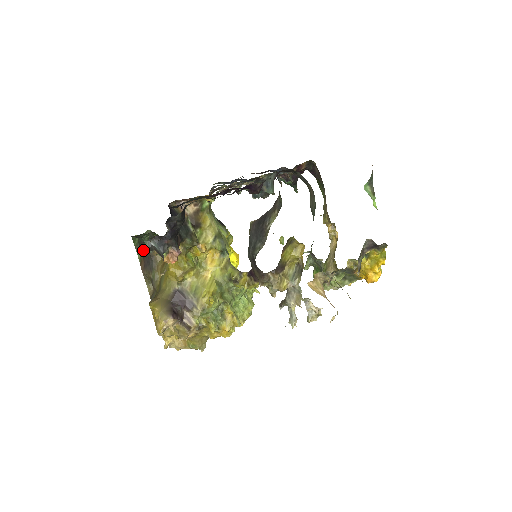
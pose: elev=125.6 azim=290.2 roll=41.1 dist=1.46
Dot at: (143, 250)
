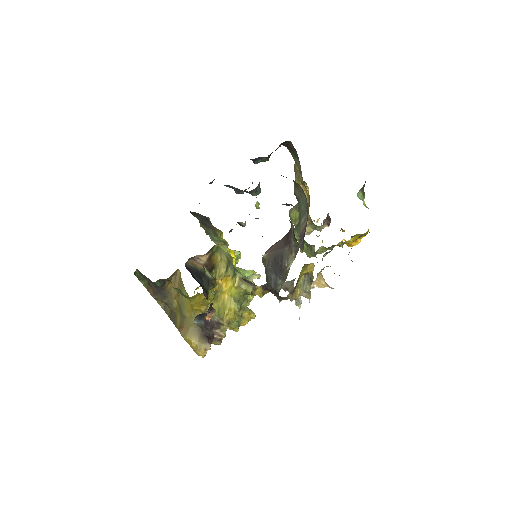
Dot at: (149, 281)
